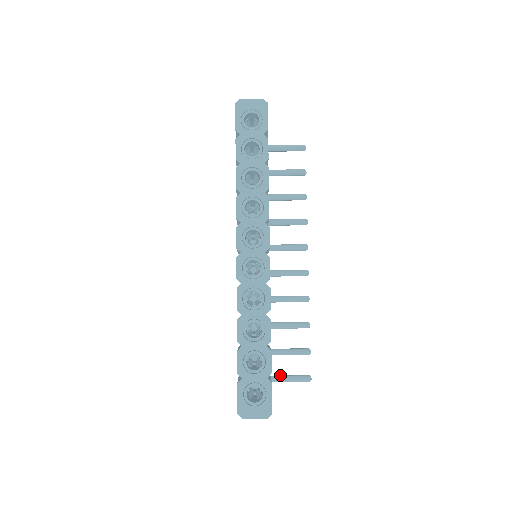
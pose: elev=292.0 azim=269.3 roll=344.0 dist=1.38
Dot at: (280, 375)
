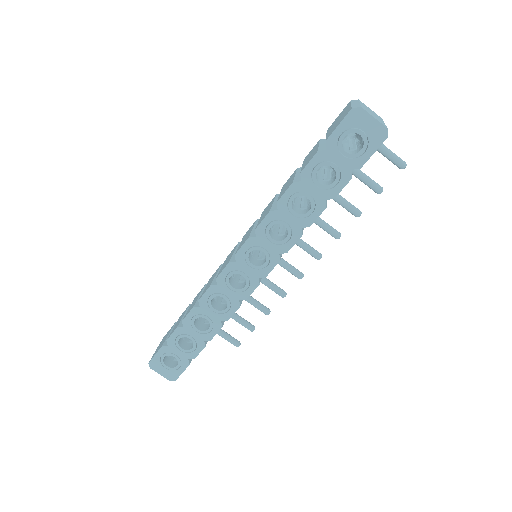
Dot at: occluded
